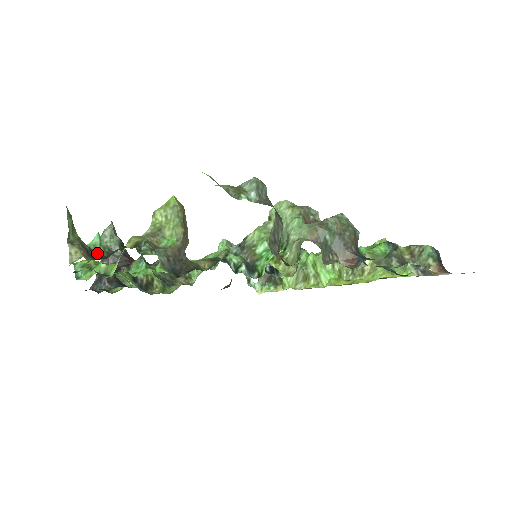
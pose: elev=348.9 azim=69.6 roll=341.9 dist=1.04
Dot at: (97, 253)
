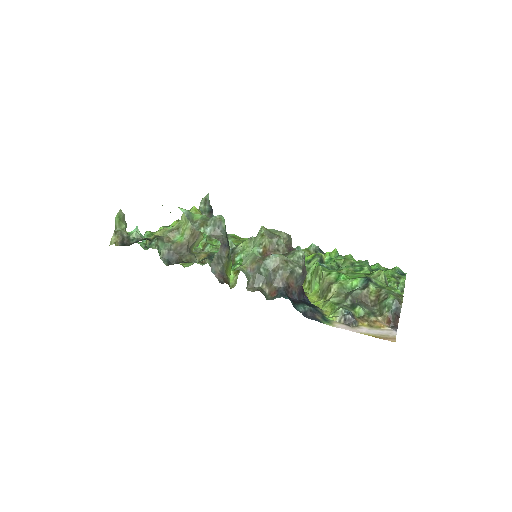
Dot at: (130, 240)
